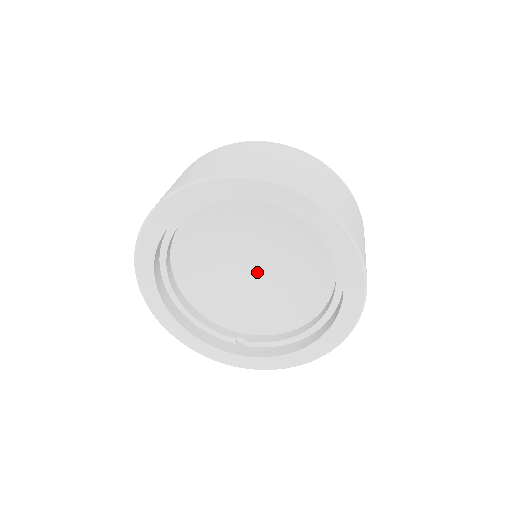
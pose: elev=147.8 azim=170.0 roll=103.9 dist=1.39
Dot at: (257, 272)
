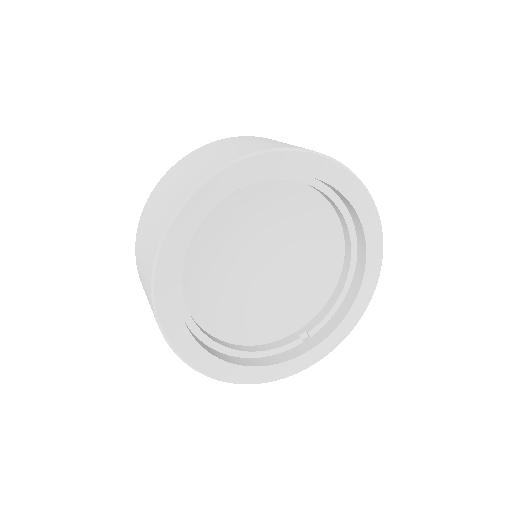
Dot at: (269, 267)
